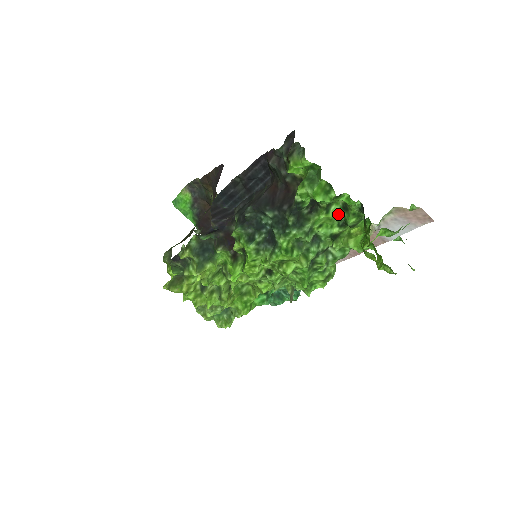
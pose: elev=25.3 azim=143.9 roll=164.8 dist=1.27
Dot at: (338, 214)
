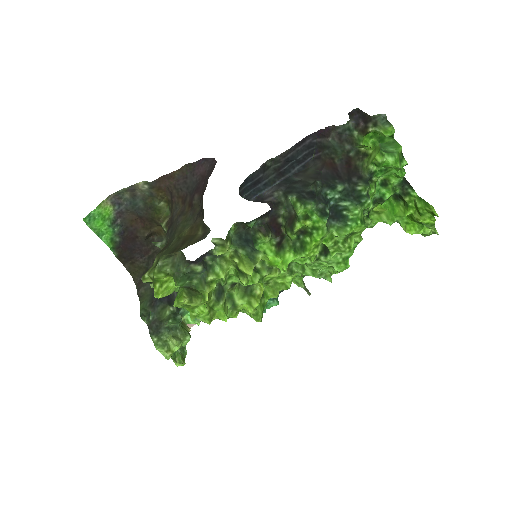
Dot at: (376, 191)
